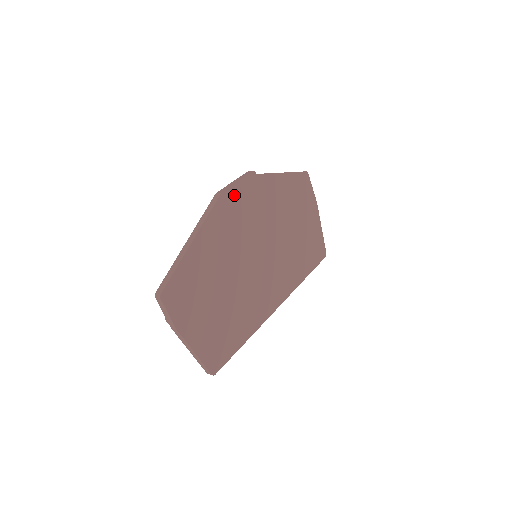
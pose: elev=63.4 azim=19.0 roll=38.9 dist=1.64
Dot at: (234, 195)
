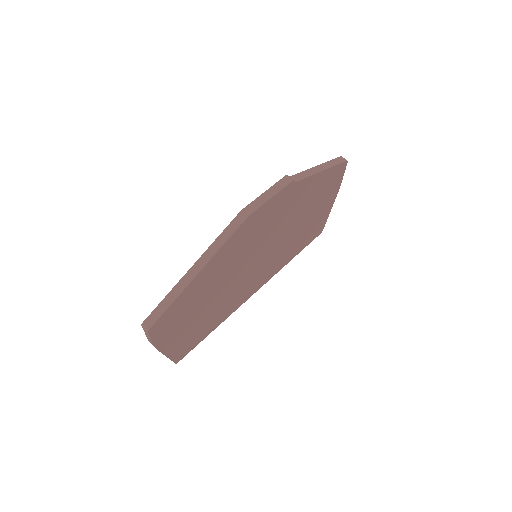
Dot at: (261, 213)
